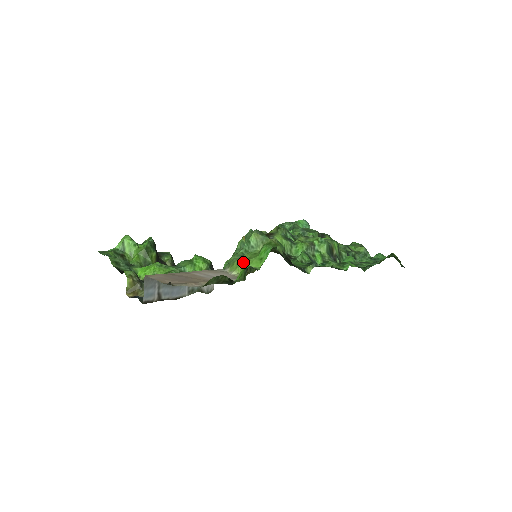
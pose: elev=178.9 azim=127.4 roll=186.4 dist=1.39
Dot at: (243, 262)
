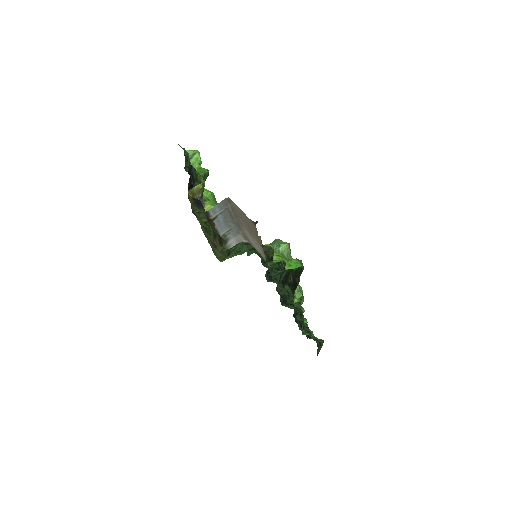
Dot at: (277, 255)
